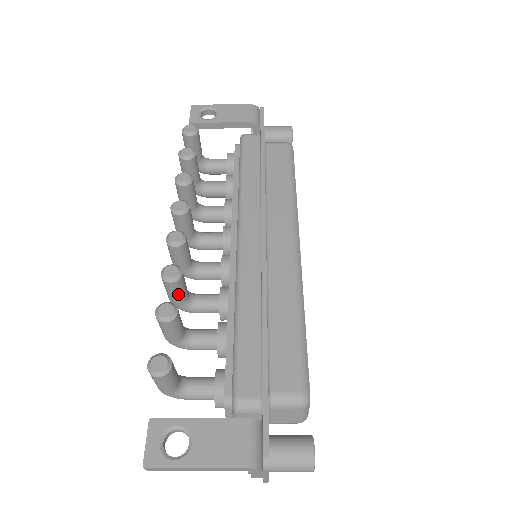
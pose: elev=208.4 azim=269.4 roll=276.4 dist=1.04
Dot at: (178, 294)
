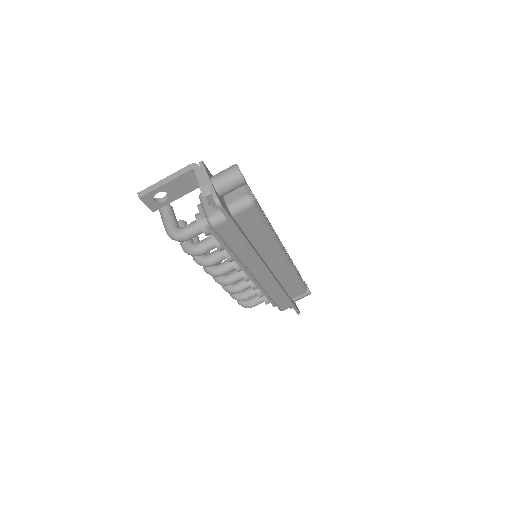
Dot at: occluded
